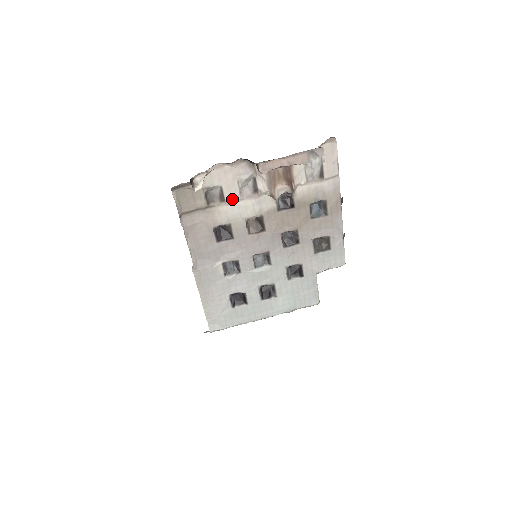
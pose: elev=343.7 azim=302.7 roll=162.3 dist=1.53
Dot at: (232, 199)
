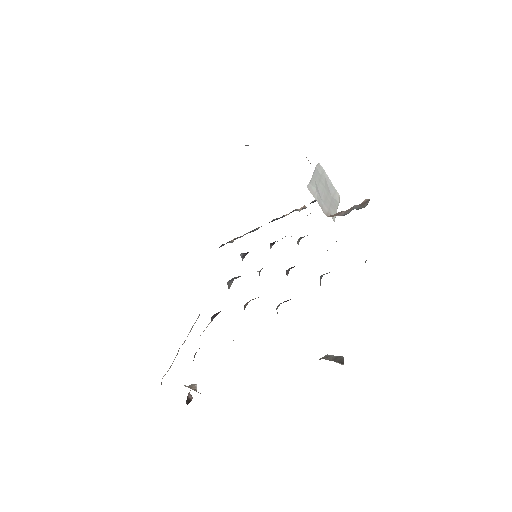
Dot at: occluded
